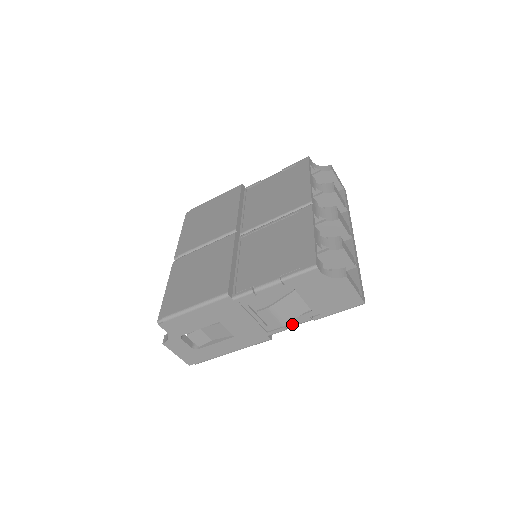
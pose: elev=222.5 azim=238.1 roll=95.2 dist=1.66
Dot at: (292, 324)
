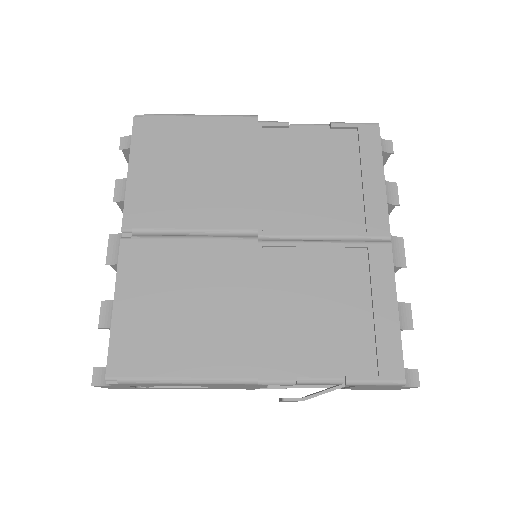
Dot at: occluded
